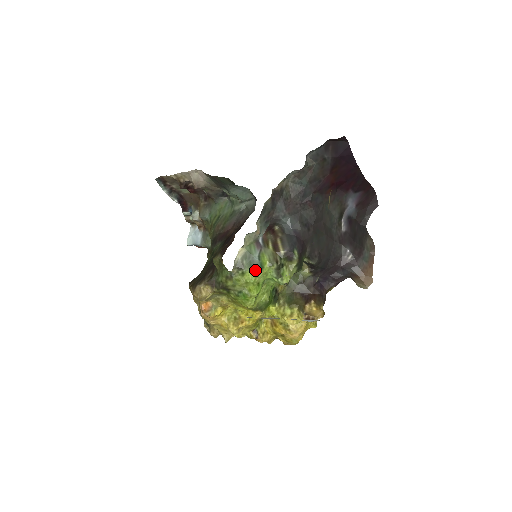
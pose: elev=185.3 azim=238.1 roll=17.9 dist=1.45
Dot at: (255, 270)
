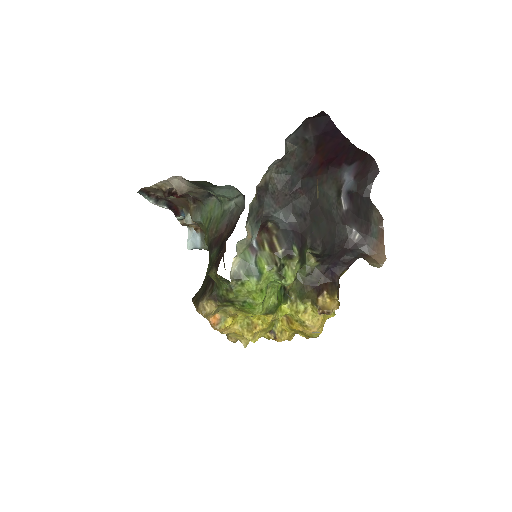
Dot at: (254, 278)
